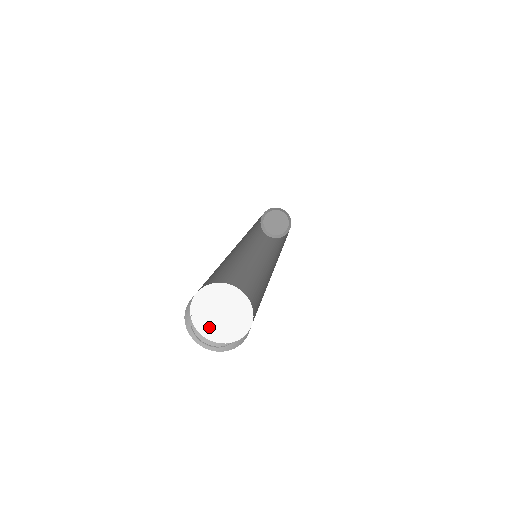
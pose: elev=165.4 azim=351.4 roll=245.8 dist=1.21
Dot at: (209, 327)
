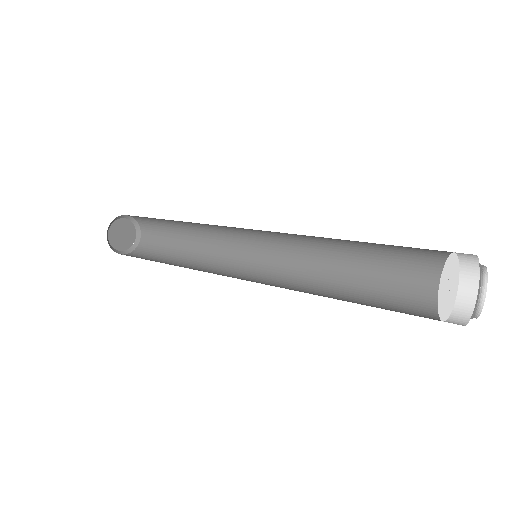
Dot at: (449, 305)
